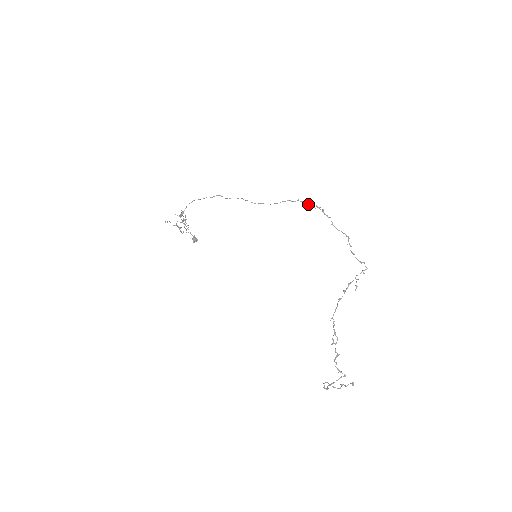
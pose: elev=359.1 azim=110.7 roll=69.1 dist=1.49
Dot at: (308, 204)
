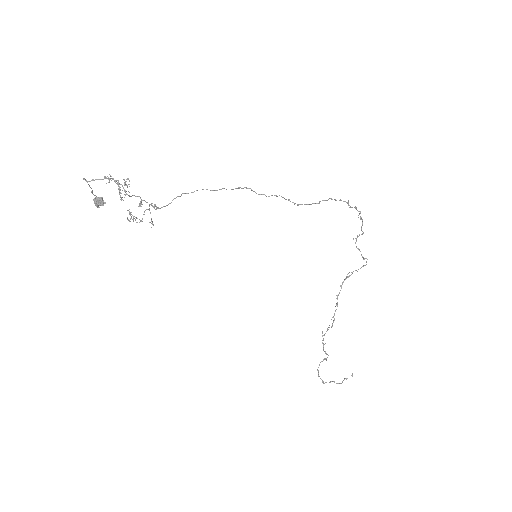
Dot at: (349, 205)
